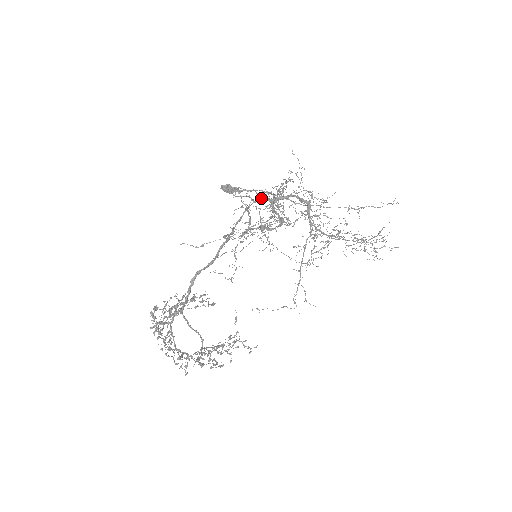
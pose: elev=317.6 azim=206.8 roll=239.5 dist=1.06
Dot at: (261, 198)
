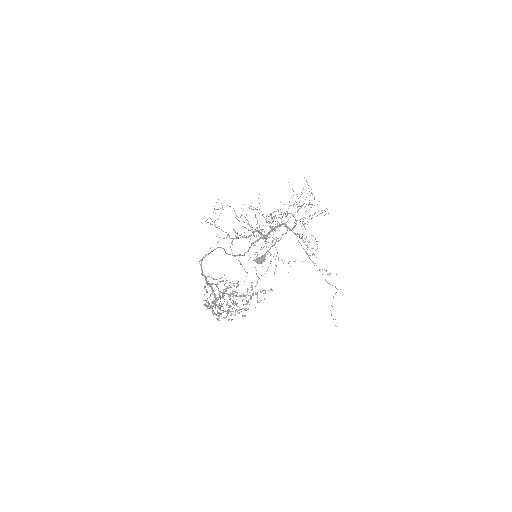
Dot at: (257, 239)
